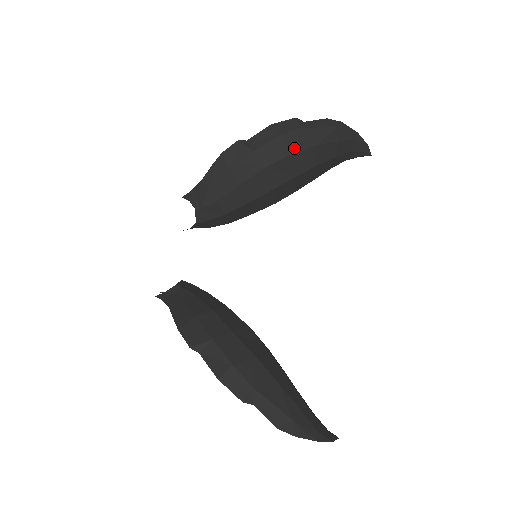
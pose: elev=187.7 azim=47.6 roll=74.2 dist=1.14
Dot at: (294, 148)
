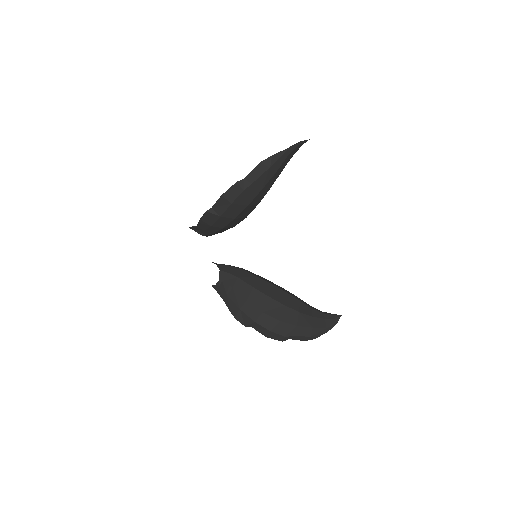
Dot at: (246, 203)
